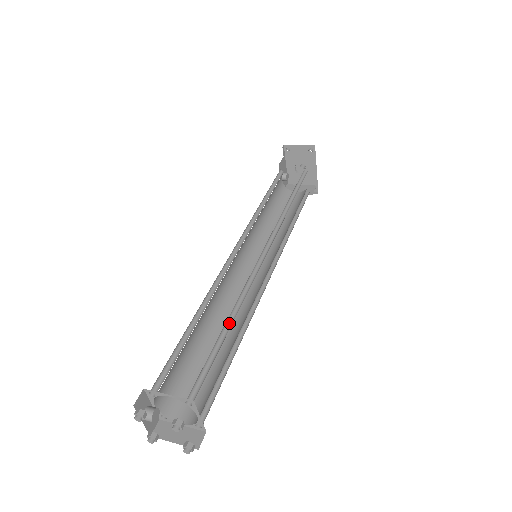
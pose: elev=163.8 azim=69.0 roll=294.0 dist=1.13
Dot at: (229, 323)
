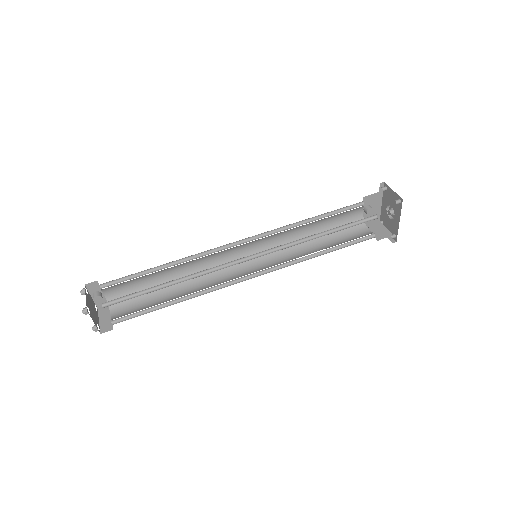
Dot at: (173, 283)
